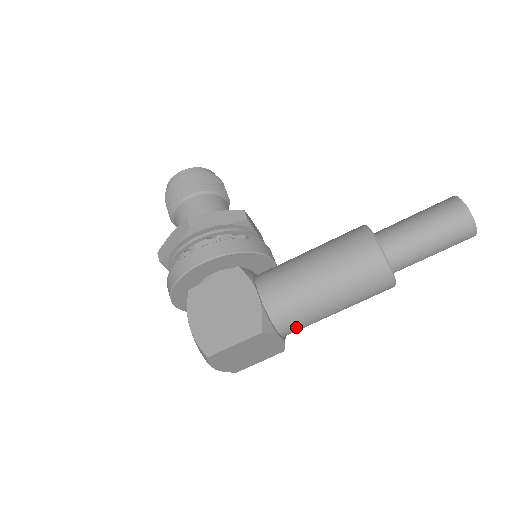
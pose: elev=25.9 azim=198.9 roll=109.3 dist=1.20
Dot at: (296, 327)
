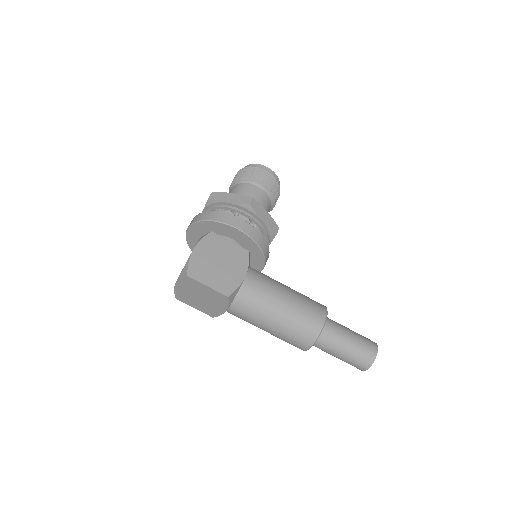
Dot at: (240, 314)
